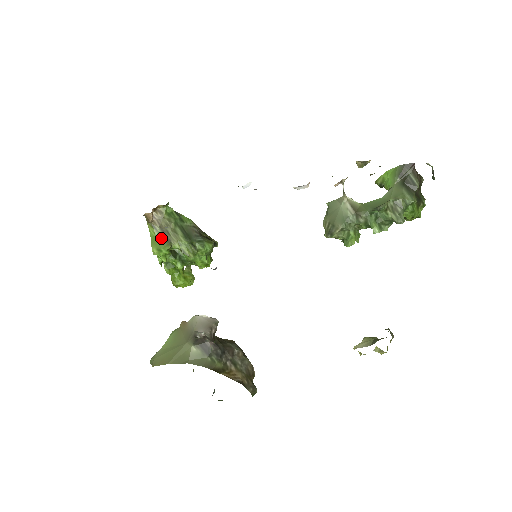
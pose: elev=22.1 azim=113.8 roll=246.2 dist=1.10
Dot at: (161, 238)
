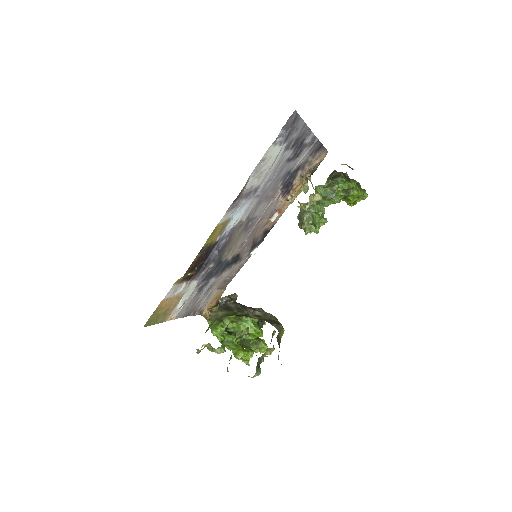
Dot at: (216, 323)
